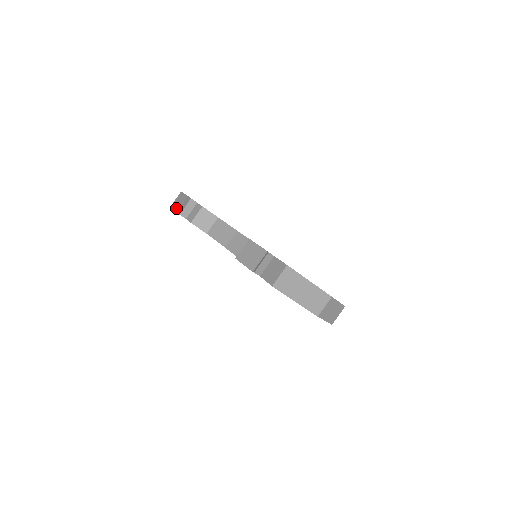
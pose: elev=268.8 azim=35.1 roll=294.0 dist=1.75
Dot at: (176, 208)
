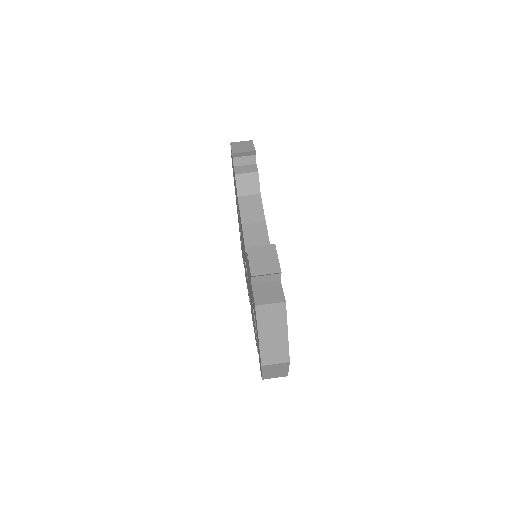
Dot at: (235, 149)
